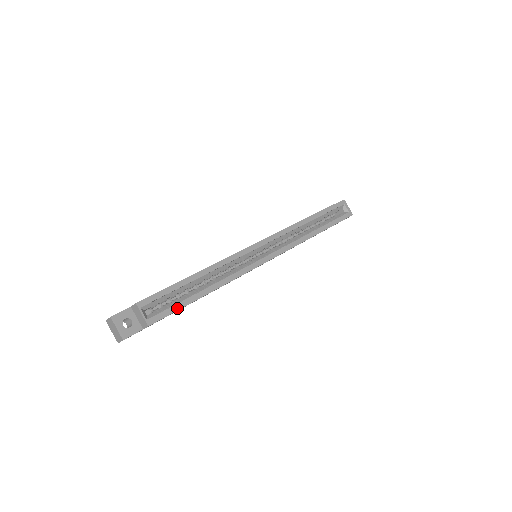
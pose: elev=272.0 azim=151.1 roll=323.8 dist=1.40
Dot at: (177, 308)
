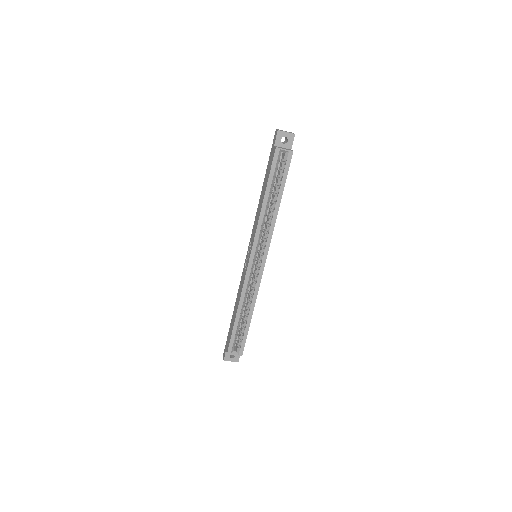
Dot at: (245, 338)
